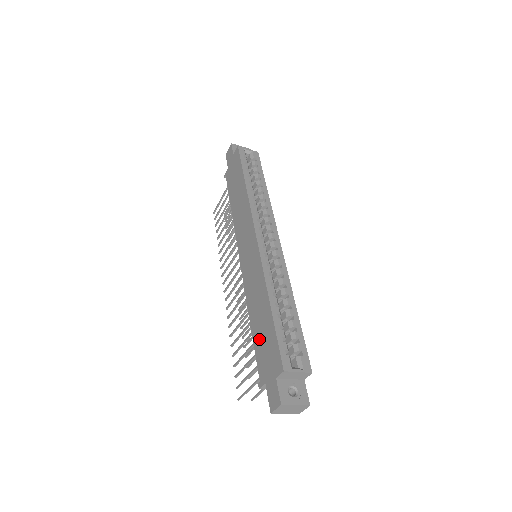
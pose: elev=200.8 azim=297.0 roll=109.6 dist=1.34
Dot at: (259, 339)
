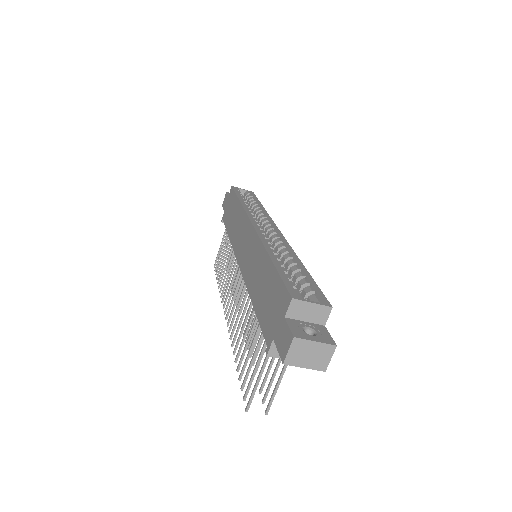
Dot at: (262, 304)
